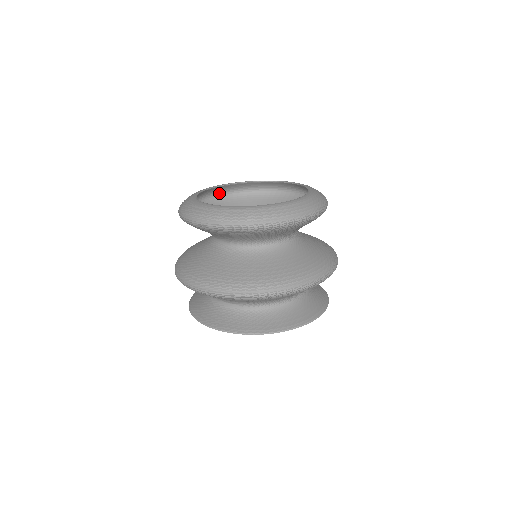
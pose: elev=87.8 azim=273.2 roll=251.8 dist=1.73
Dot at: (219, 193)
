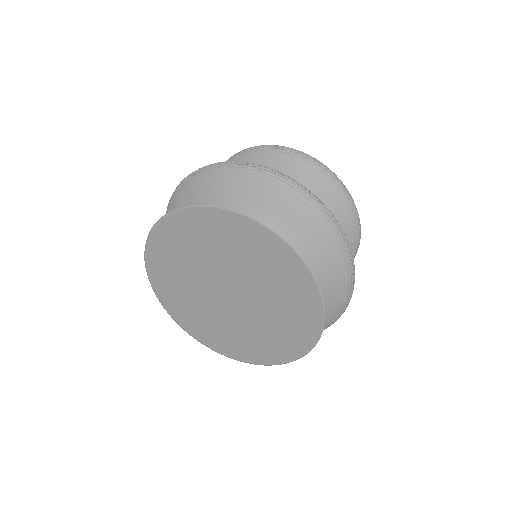
Dot at: occluded
